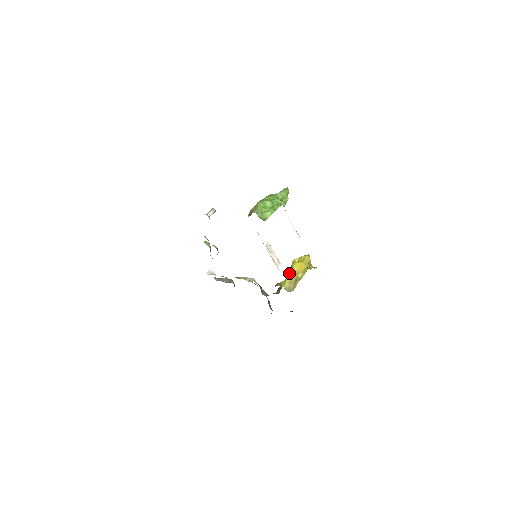
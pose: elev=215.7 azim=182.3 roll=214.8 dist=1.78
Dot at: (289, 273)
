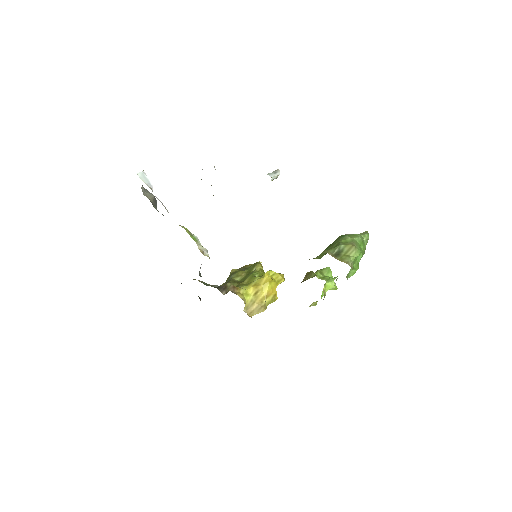
Dot at: (257, 287)
